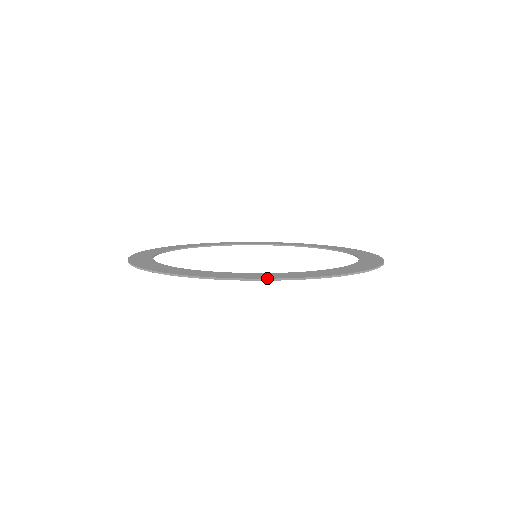
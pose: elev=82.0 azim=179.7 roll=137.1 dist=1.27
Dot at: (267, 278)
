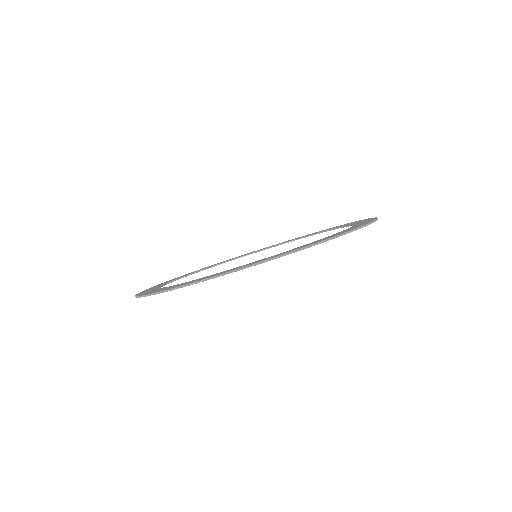
Dot at: (231, 271)
